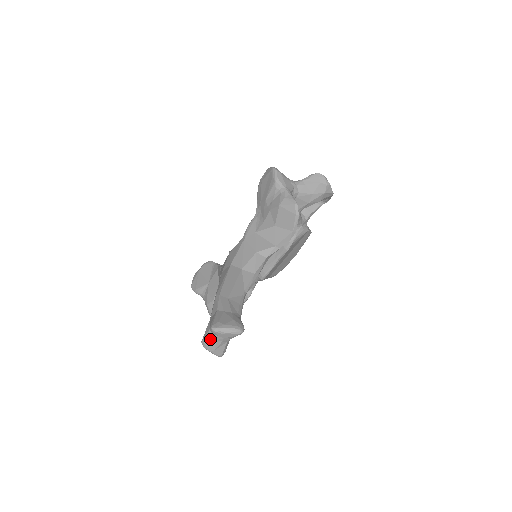
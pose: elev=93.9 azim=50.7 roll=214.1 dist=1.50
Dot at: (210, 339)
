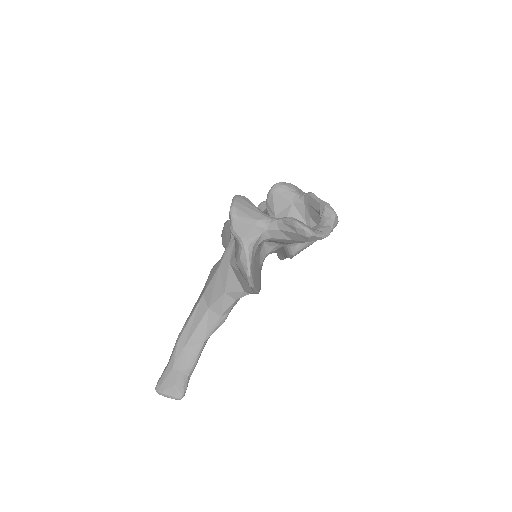
Dot at: occluded
